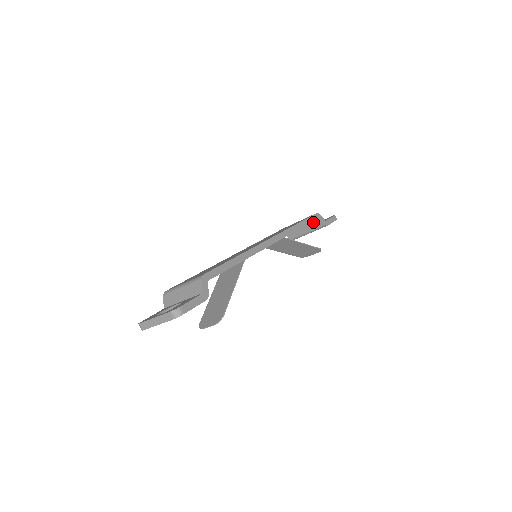
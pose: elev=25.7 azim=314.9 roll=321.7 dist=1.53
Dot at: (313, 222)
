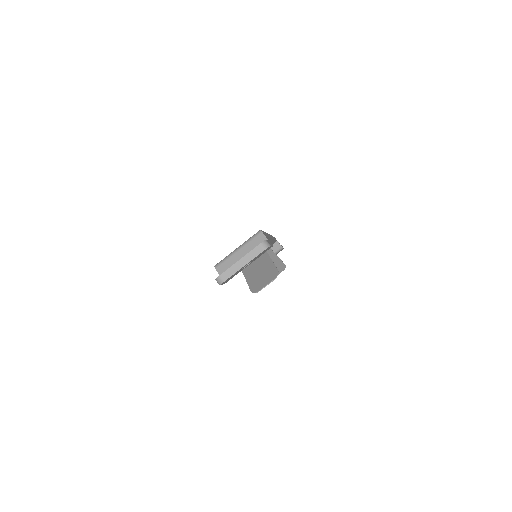
Dot at: occluded
